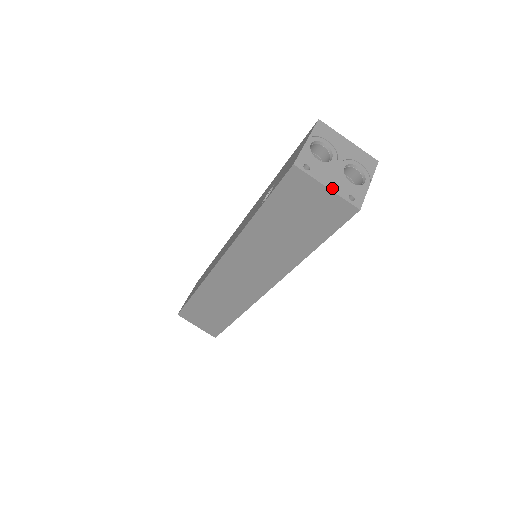
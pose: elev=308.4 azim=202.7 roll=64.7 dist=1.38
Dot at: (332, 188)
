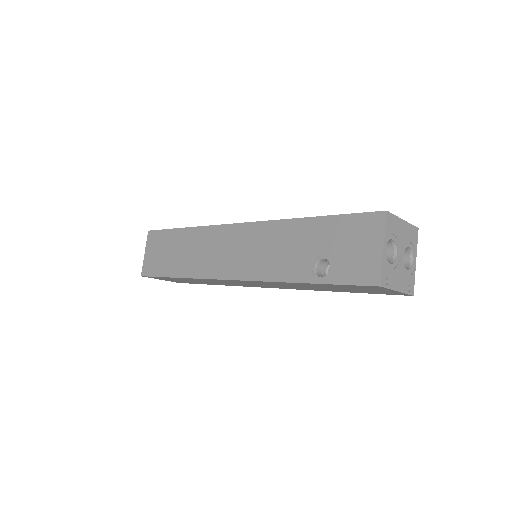
Dot at: (400, 289)
